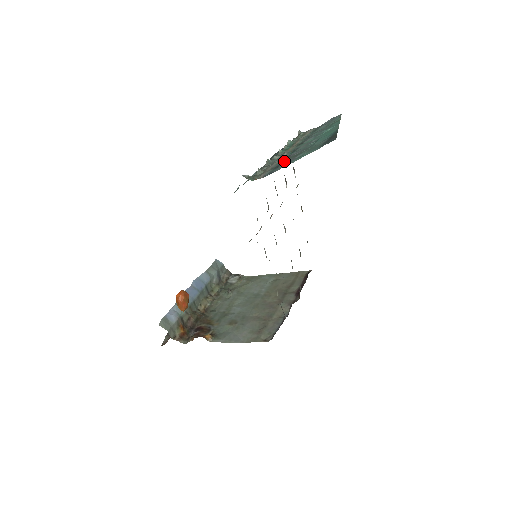
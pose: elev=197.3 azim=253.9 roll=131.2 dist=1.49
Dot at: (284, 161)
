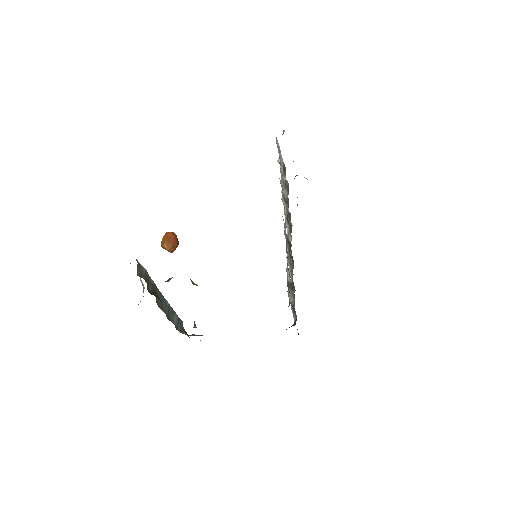
Dot at: occluded
